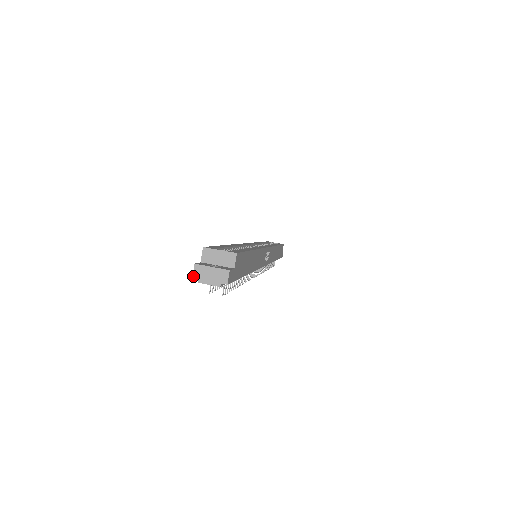
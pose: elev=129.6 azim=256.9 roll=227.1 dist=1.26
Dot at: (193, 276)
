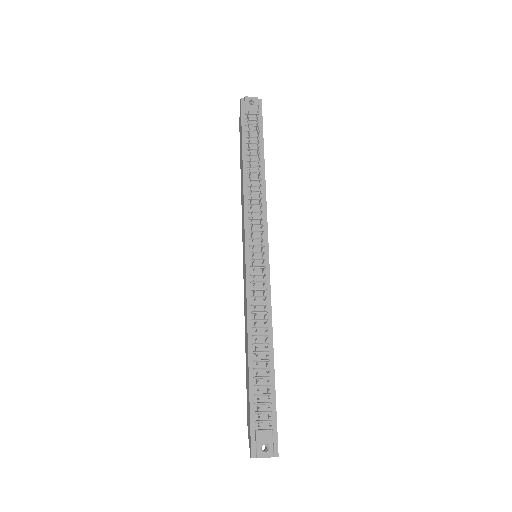
Dot at: (241, 98)
